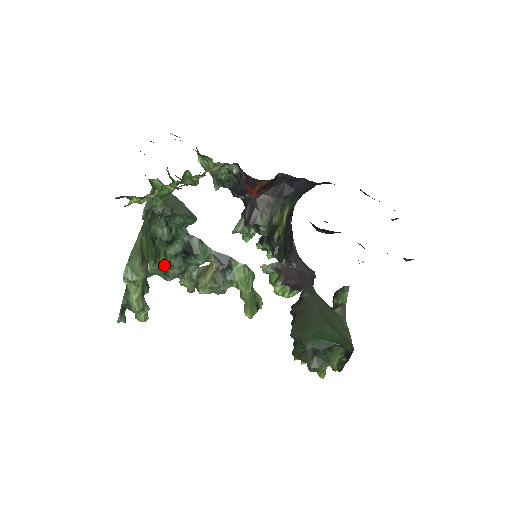
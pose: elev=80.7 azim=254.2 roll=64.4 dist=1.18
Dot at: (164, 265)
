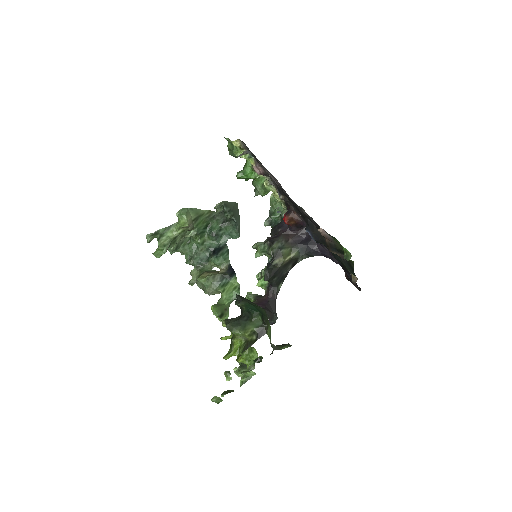
Dot at: (196, 250)
